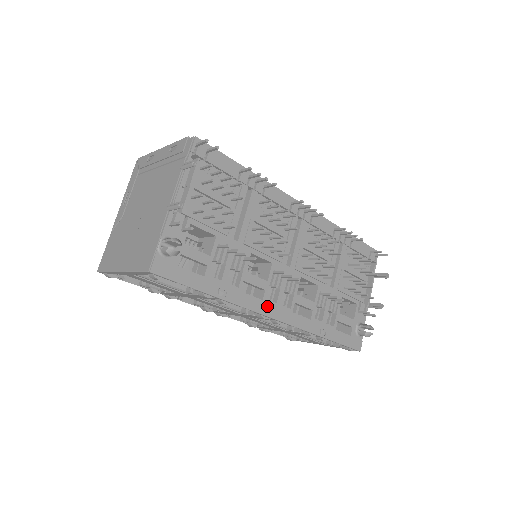
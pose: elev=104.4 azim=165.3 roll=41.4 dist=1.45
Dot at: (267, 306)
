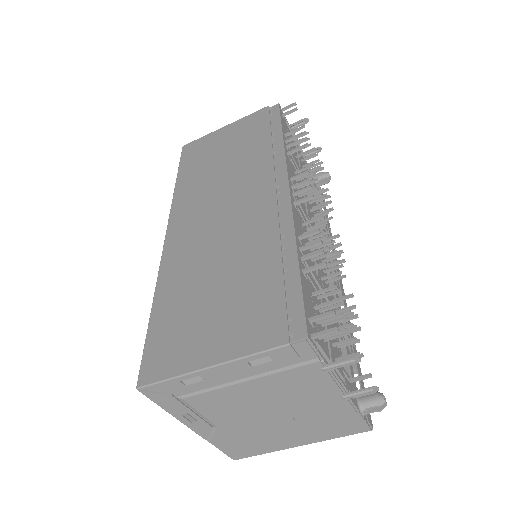
Dot at: (341, 288)
